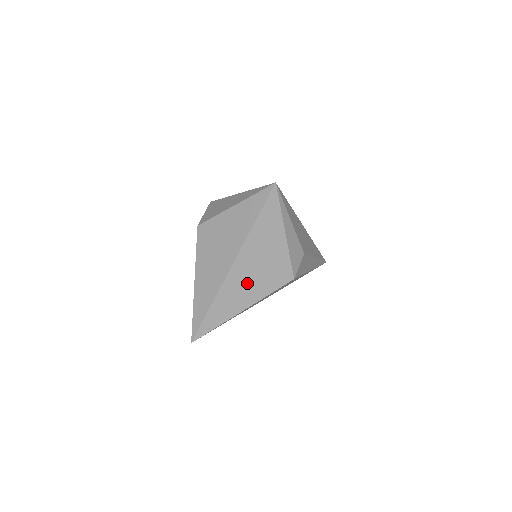
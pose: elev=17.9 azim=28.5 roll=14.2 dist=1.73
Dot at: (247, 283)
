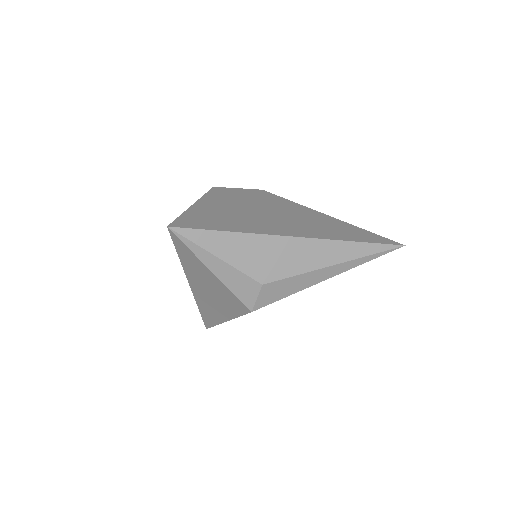
Dot at: (213, 303)
